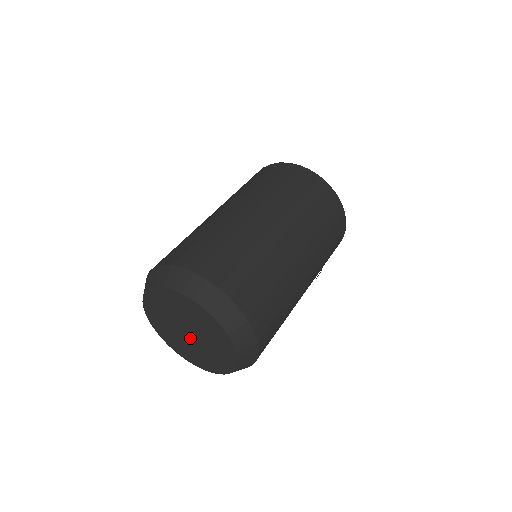
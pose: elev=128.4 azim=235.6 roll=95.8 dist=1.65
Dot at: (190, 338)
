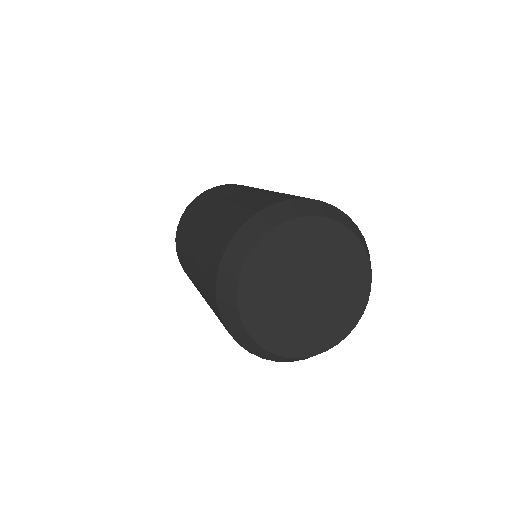
Dot at: (310, 299)
